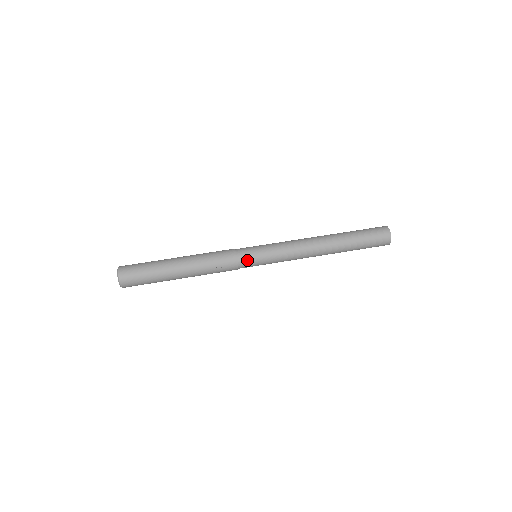
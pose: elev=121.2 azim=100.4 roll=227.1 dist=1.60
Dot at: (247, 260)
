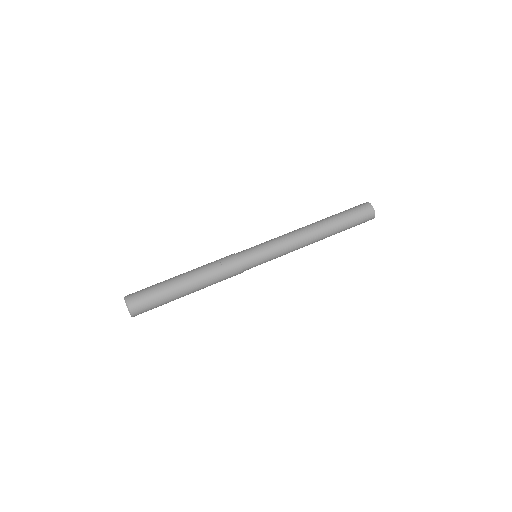
Dot at: (246, 253)
